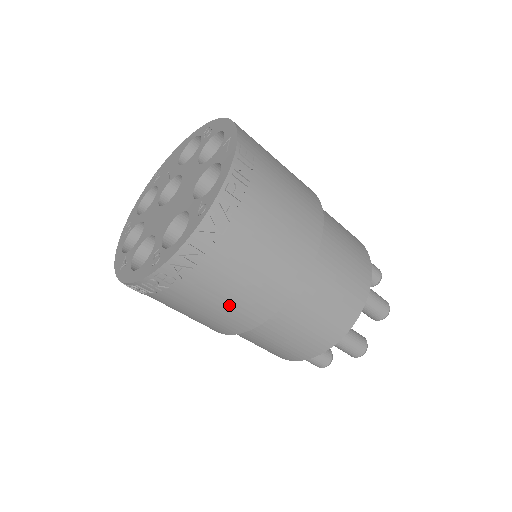
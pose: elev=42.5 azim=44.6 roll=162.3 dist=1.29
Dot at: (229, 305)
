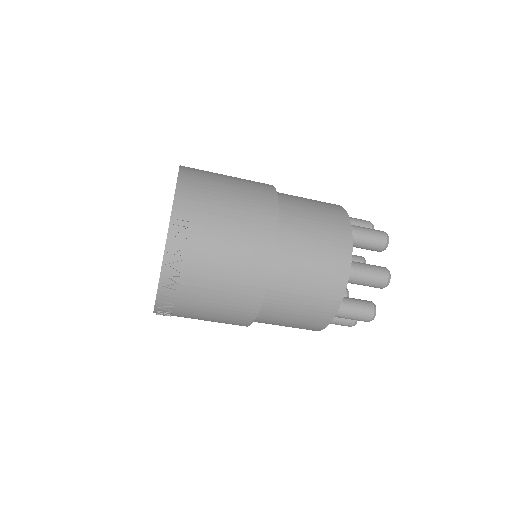
Dot at: (218, 318)
